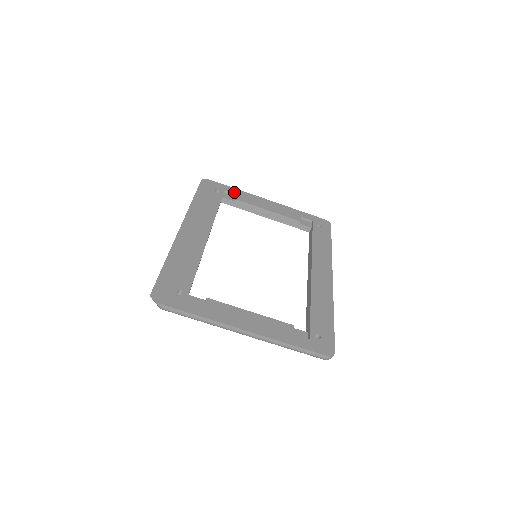
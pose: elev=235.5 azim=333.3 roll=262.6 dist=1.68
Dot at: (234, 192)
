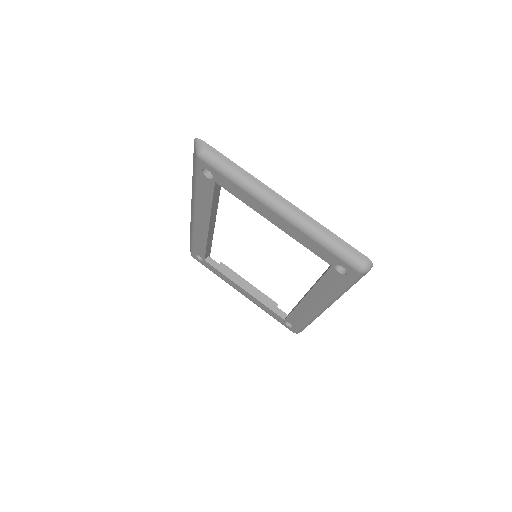
Dot at: occluded
